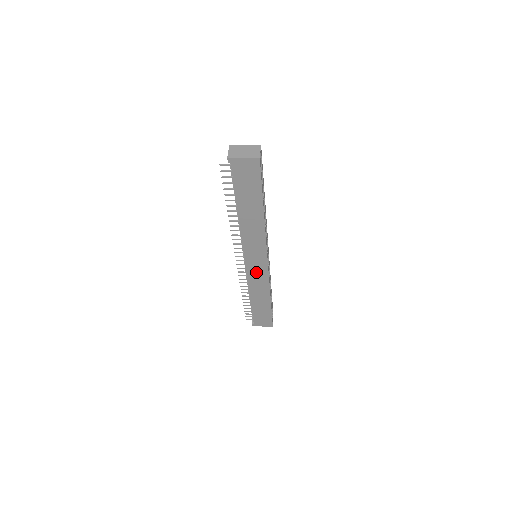
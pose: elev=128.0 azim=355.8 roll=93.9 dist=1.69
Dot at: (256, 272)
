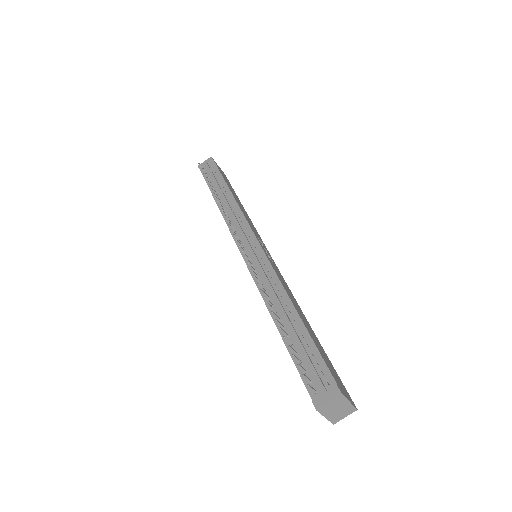
Dot at: occluded
